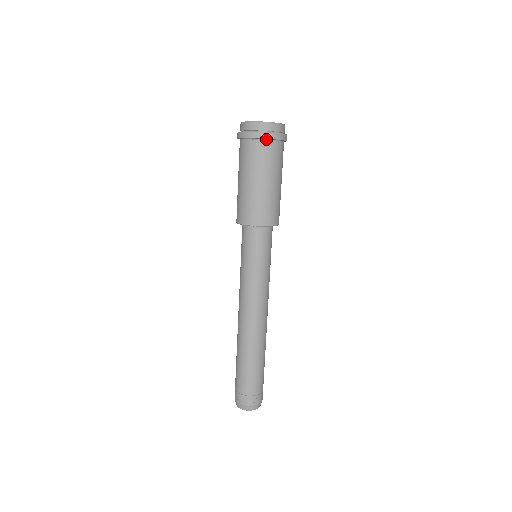
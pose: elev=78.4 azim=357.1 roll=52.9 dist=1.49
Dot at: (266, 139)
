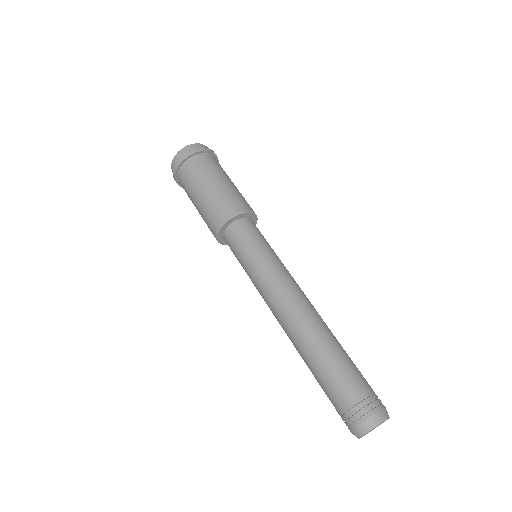
Dot at: (183, 164)
